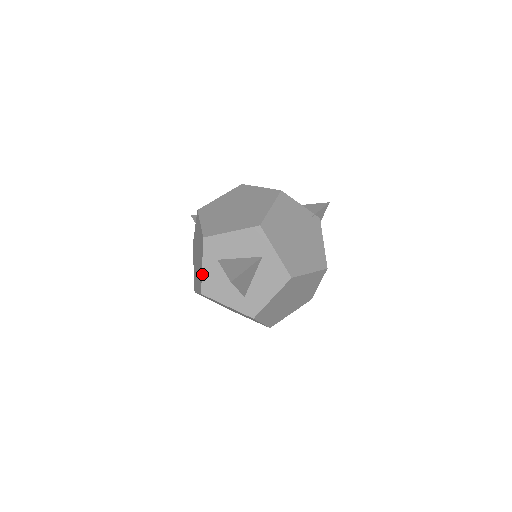
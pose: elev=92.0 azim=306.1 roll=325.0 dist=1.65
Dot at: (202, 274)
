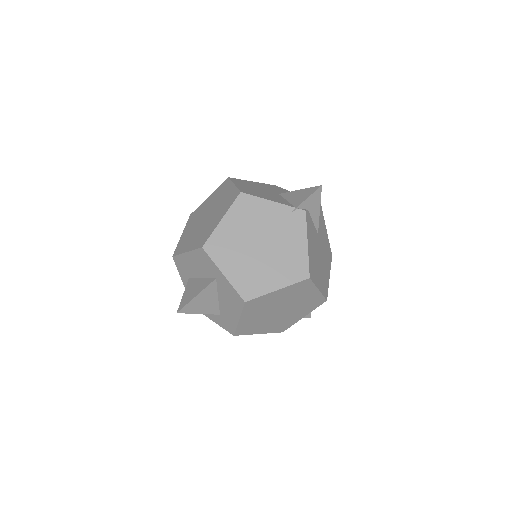
Dot at: occluded
